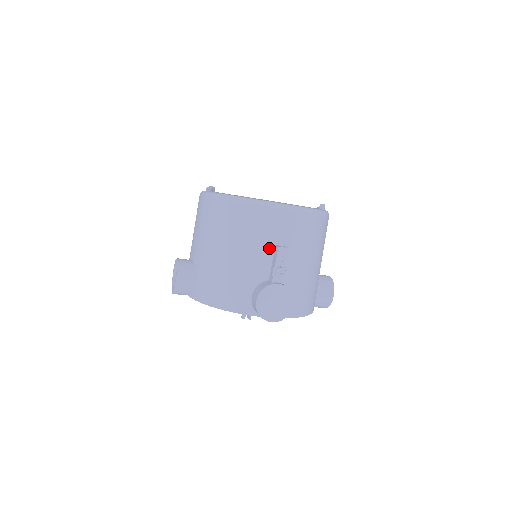
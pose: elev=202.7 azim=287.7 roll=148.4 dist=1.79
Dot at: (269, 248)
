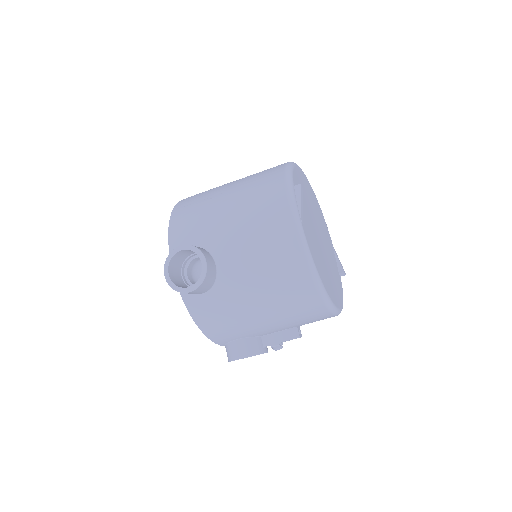
Dot at: (291, 327)
